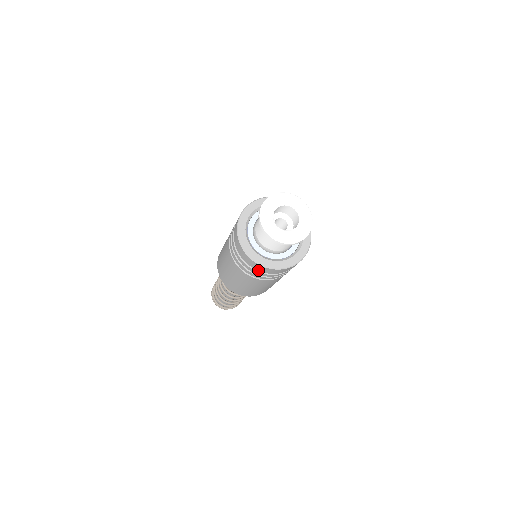
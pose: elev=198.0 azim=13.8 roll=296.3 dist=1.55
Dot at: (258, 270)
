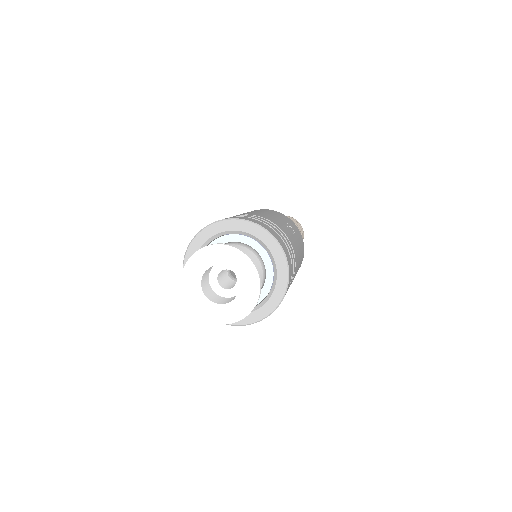
Dot at: occluded
